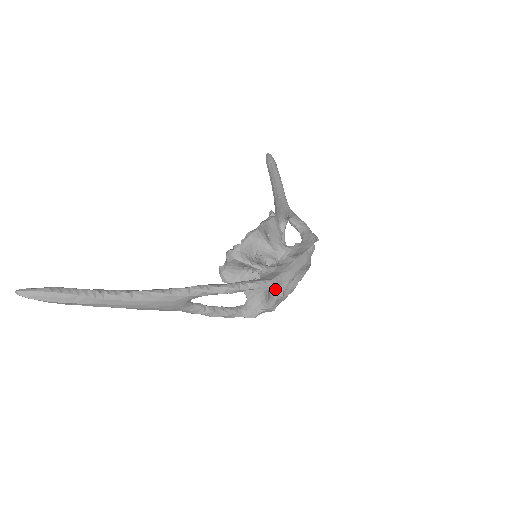
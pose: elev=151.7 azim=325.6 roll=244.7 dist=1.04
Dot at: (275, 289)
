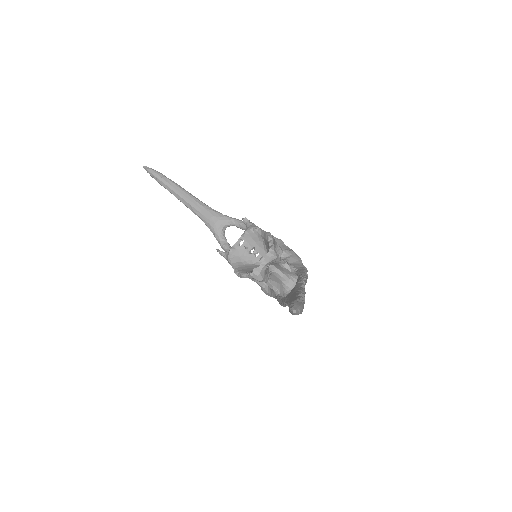
Dot at: occluded
